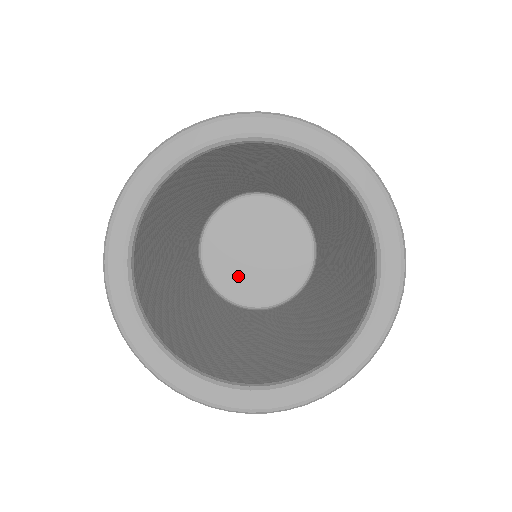
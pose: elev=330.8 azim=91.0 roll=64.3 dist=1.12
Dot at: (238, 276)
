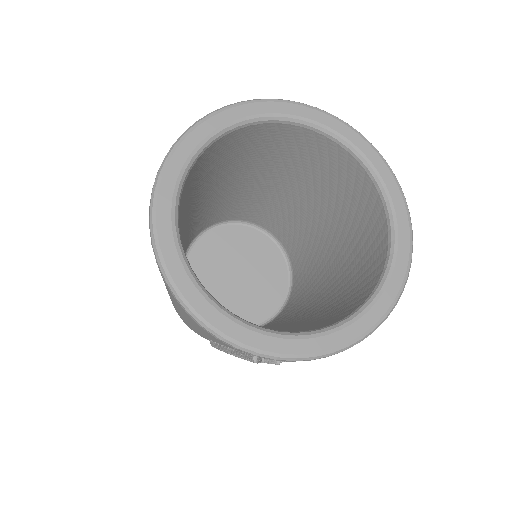
Dot at: (239, 305)
